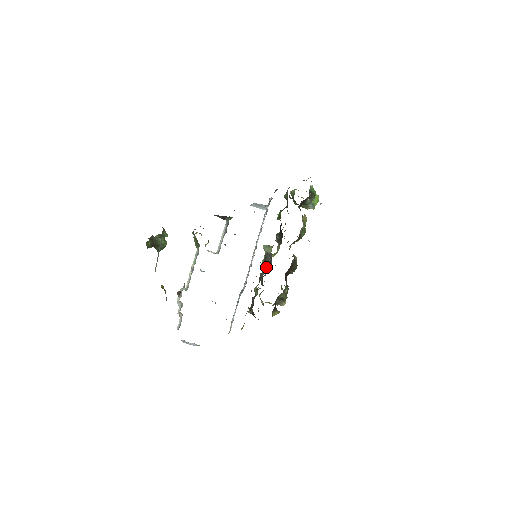
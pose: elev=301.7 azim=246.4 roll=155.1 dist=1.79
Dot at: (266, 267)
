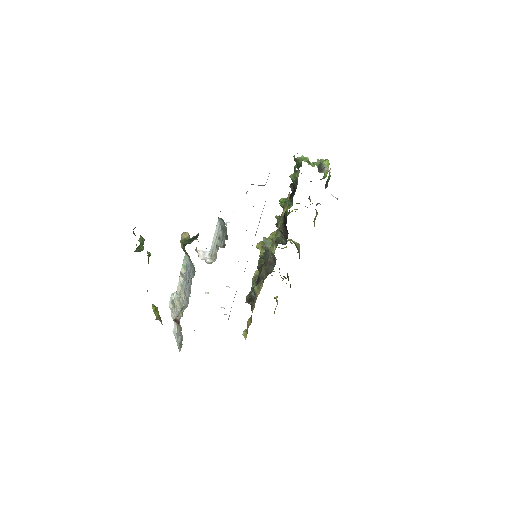
Dot at: (267, 267)
